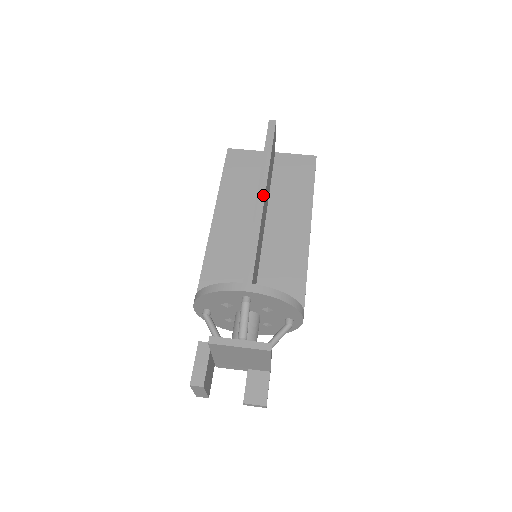
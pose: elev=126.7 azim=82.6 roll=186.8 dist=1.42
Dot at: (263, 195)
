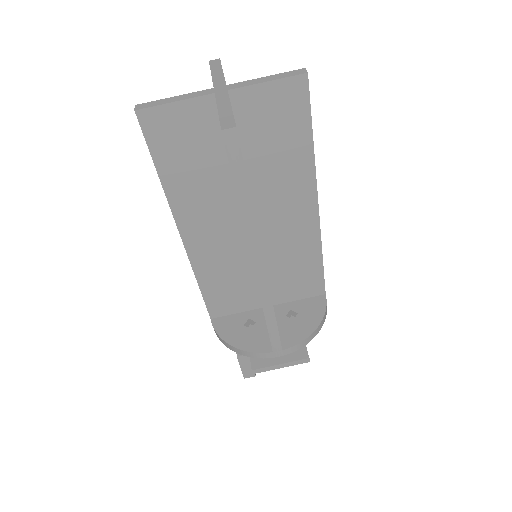
Dot at: (262, 268)
